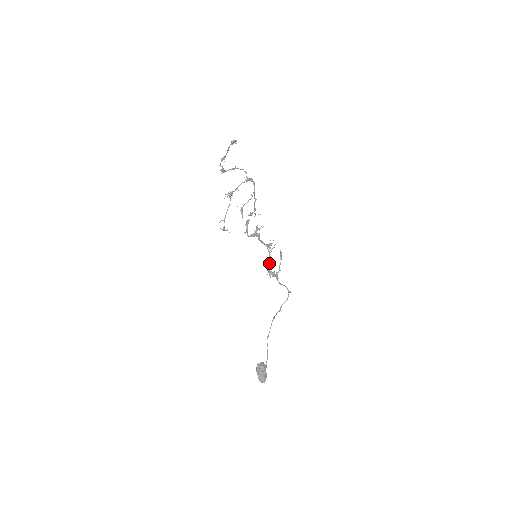
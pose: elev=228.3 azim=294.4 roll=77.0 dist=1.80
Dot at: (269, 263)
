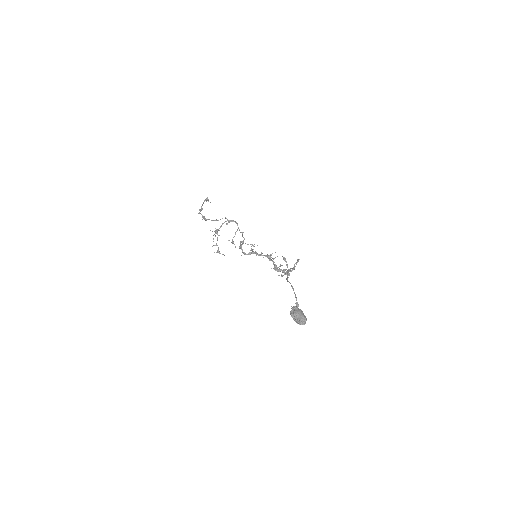
Dot at: (275, 266)
